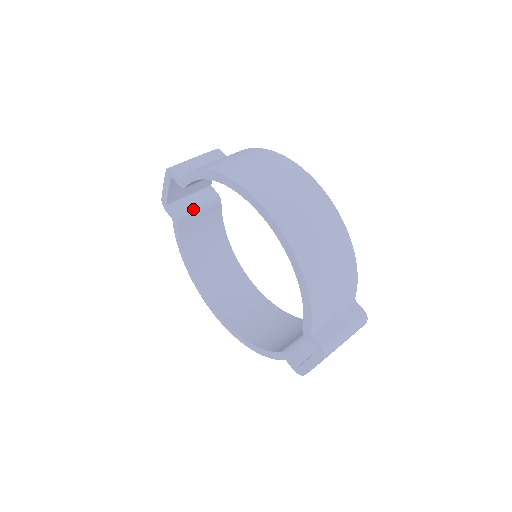
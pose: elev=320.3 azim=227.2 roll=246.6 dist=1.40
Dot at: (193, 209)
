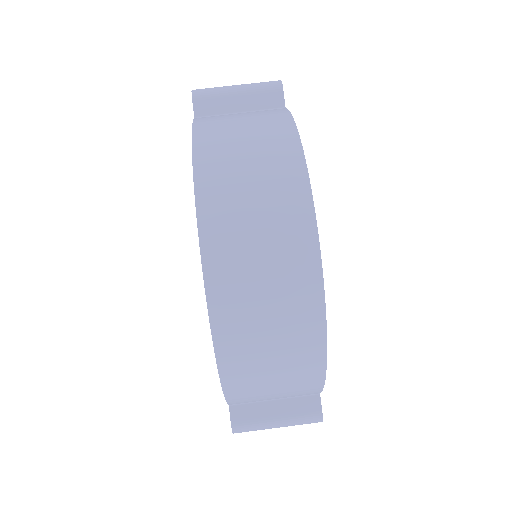
Dot at: occluded
